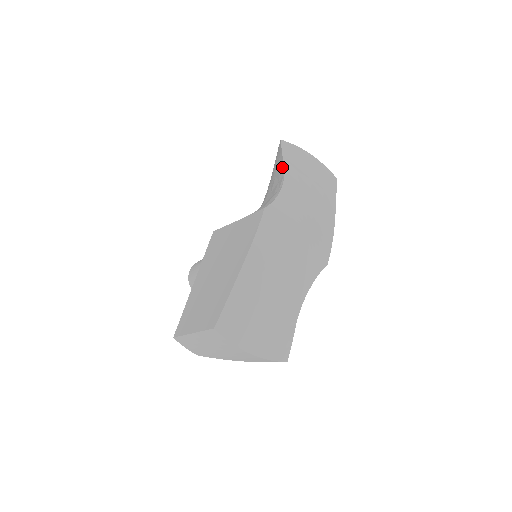
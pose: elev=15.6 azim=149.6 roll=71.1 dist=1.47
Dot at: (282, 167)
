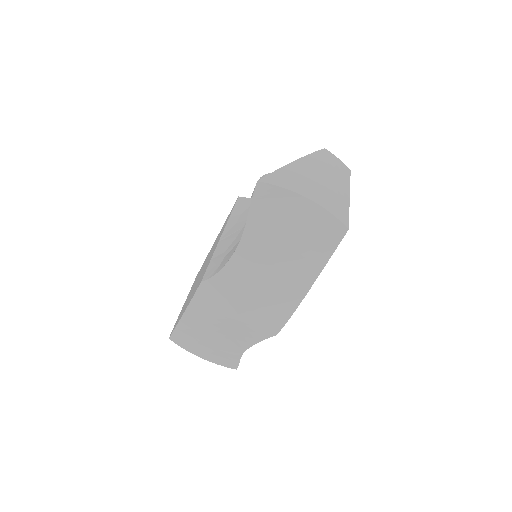
Dot at: (247, 224)
